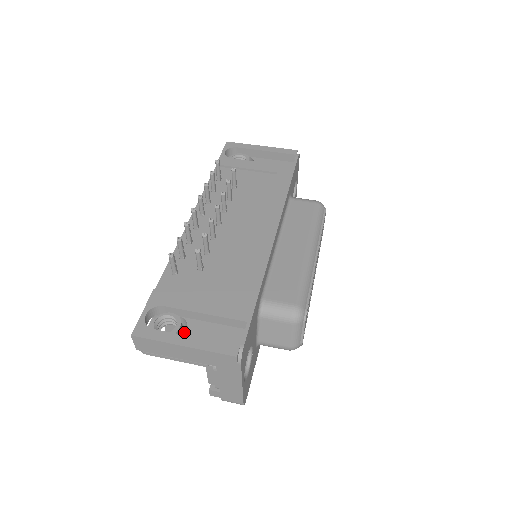
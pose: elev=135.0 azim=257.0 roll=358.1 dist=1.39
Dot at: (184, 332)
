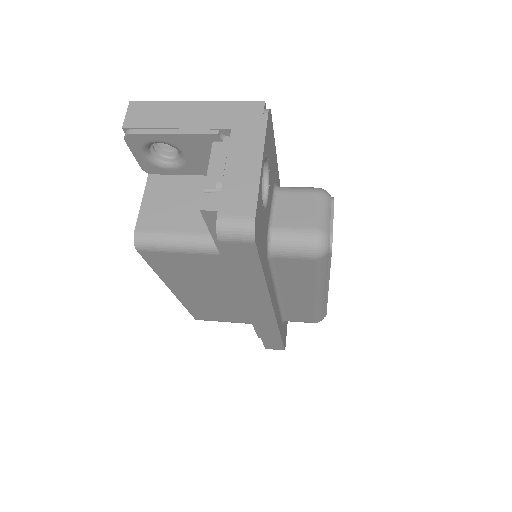
Dot at: occluded
